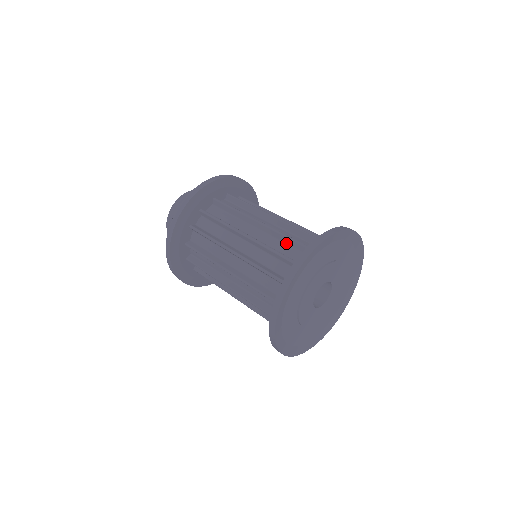
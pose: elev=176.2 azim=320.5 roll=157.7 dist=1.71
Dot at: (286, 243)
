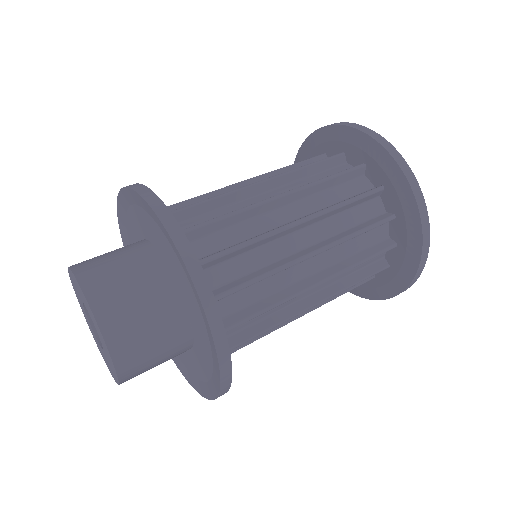
Dot at: occluded
